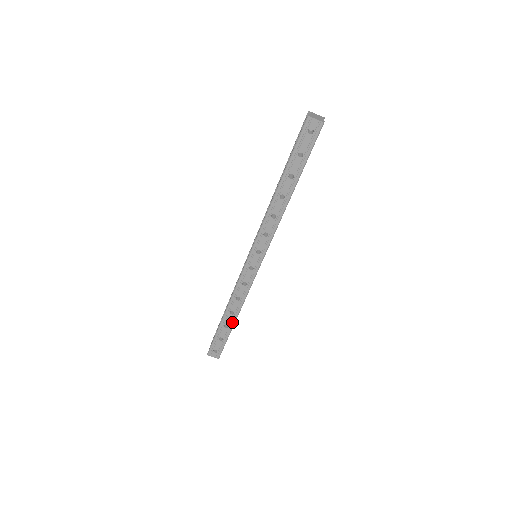
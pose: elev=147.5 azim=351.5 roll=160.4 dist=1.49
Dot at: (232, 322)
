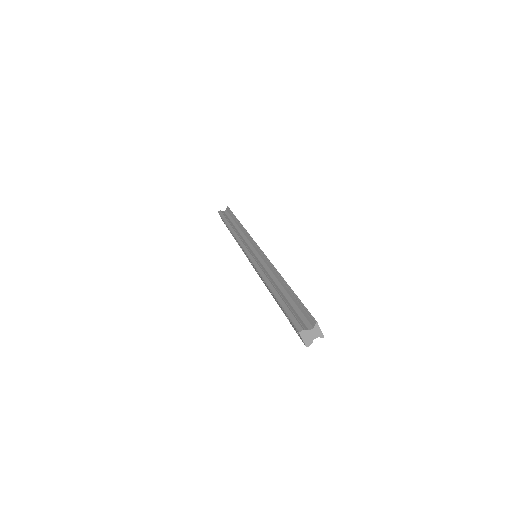
Dot at: (232, 235)
